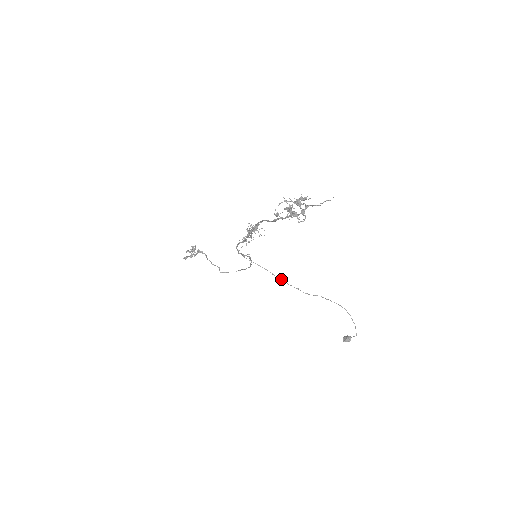
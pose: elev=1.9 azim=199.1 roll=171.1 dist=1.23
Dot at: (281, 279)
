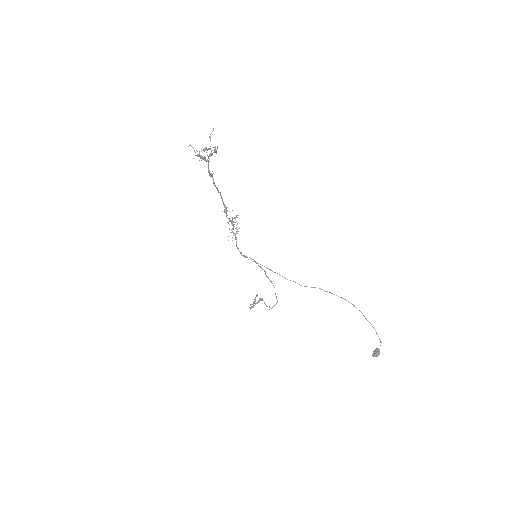
Dot at: occluded
